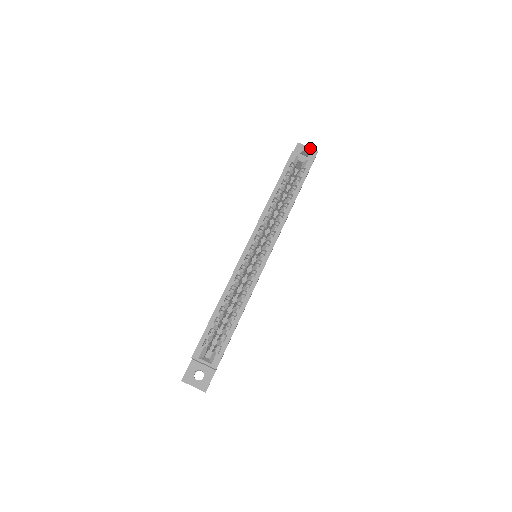
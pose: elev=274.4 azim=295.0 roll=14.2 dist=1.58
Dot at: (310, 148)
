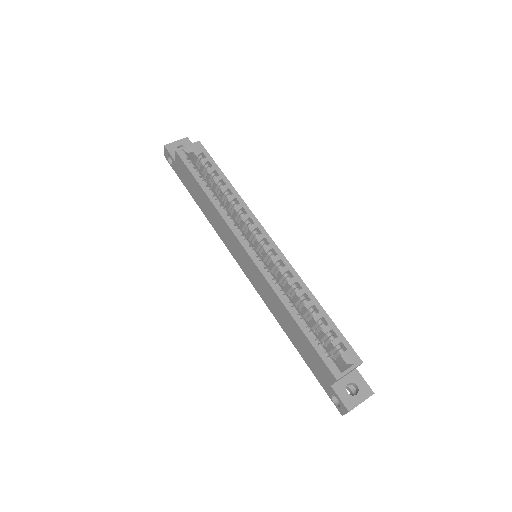
Dot at: (178, 140)
